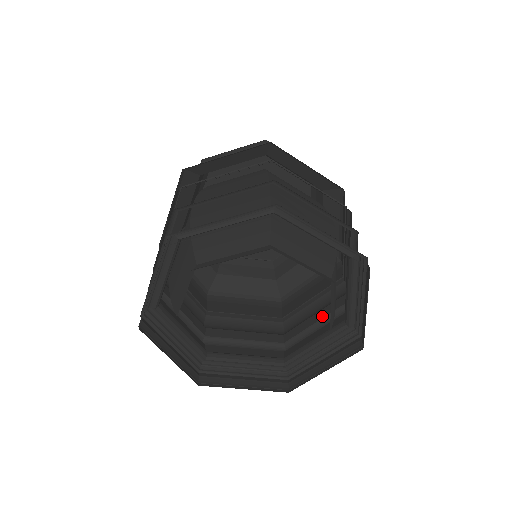
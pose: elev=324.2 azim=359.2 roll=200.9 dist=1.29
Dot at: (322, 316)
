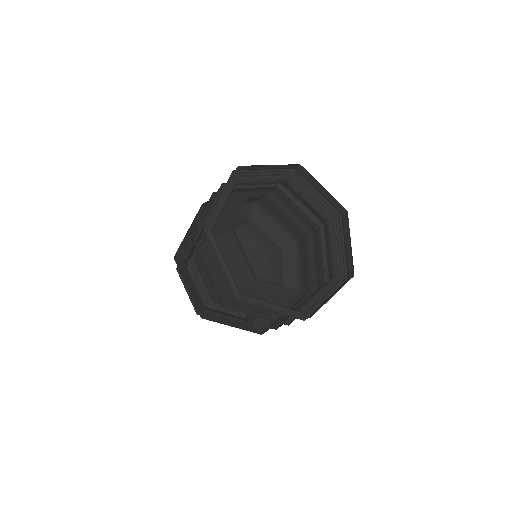
Dot at: (262, 315)
